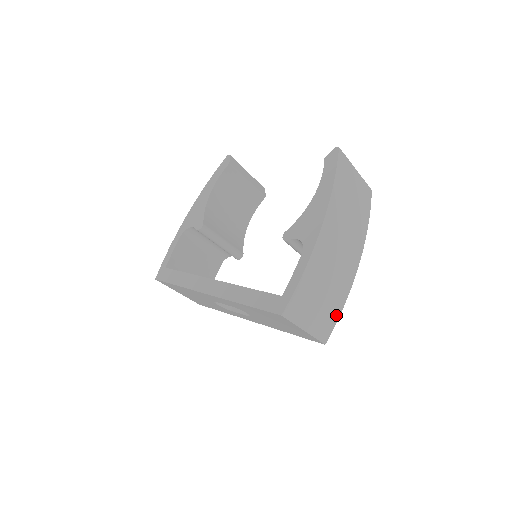
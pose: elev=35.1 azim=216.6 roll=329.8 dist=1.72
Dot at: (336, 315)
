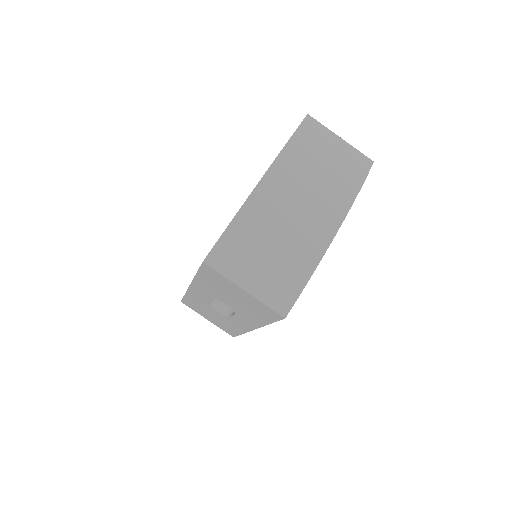
Dot at: (300, 282)
